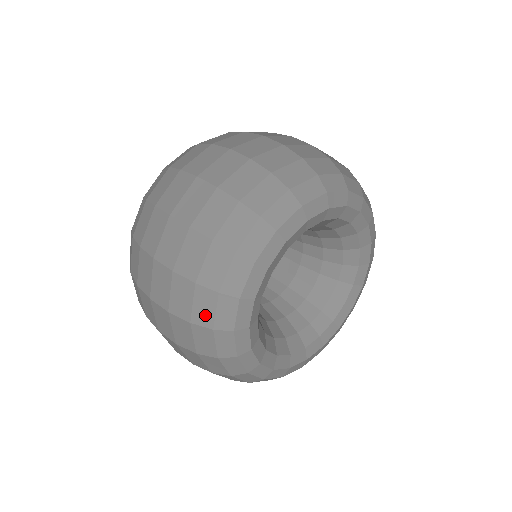
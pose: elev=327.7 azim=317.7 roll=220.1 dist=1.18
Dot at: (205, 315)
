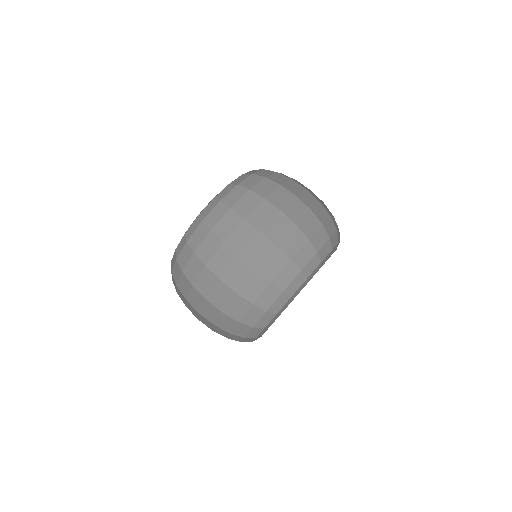
Dot at: occluded
